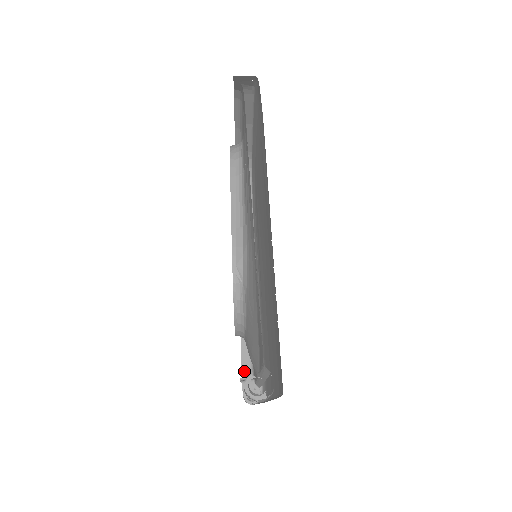
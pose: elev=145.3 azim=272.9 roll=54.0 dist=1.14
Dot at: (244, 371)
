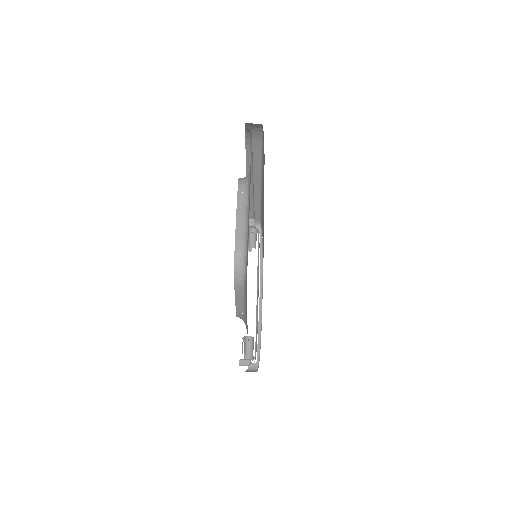
Dot at: occluded
